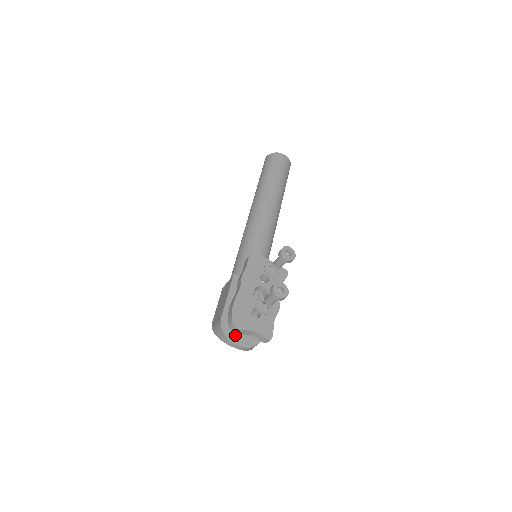
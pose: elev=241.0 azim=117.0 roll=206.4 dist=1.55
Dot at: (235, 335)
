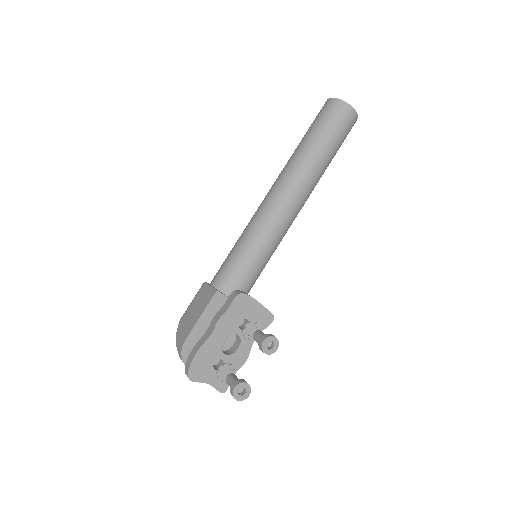
Dot at: occluded
